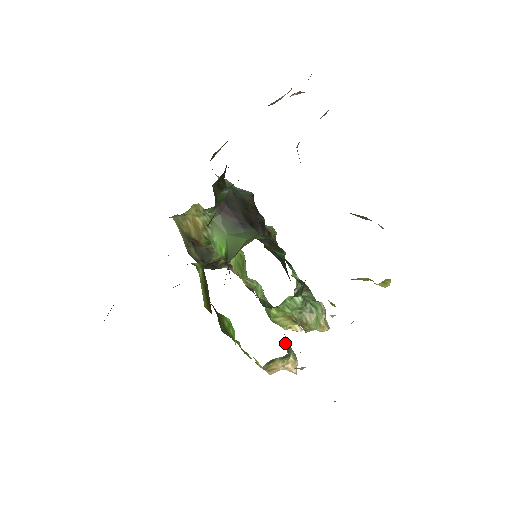
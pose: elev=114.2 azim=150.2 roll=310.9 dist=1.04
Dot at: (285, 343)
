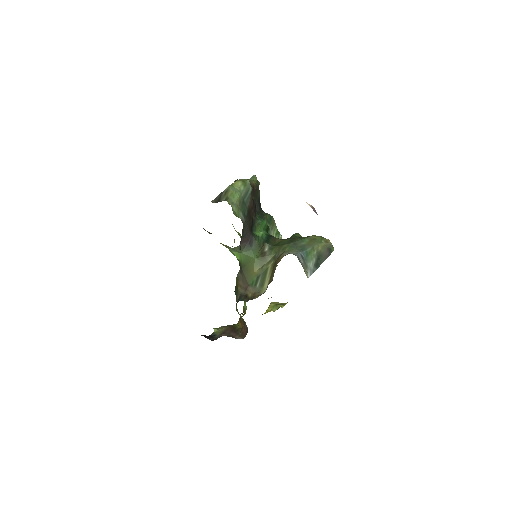
Dot at: occluded
